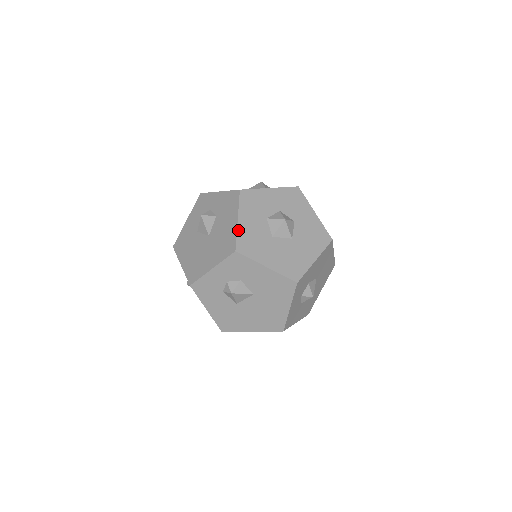
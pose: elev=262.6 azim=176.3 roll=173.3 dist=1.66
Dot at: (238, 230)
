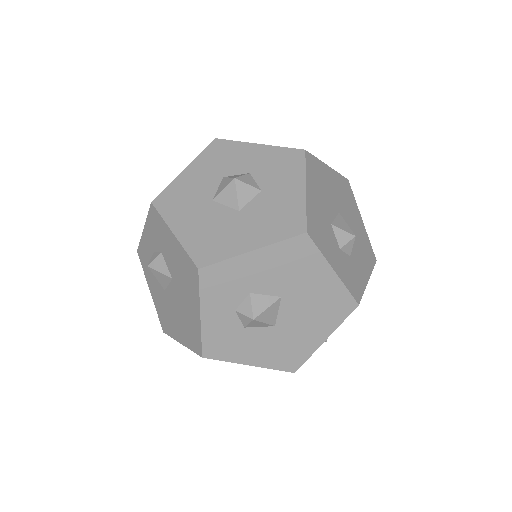
Dot at: (175, 180)
